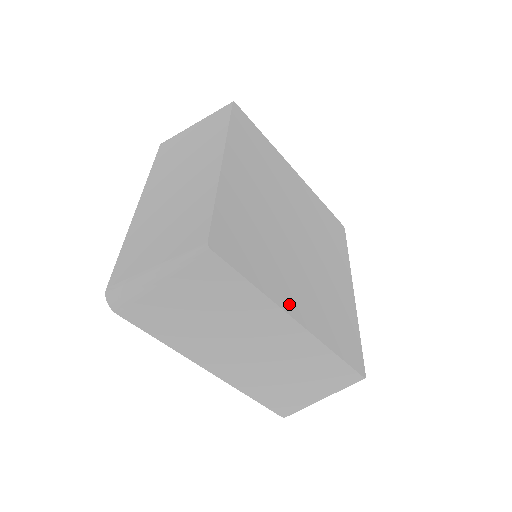
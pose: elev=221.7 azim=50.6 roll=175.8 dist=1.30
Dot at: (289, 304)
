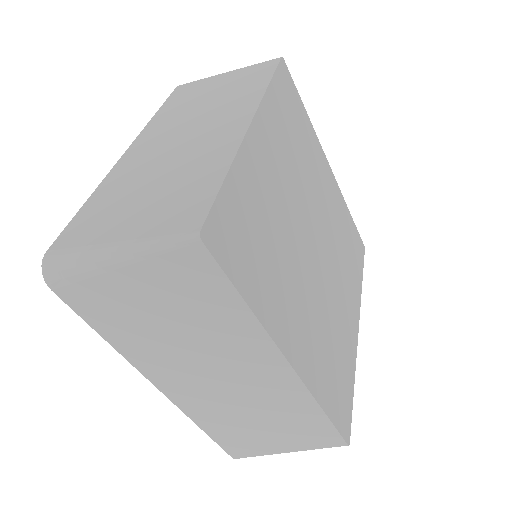
Dot at: (285, 337)
